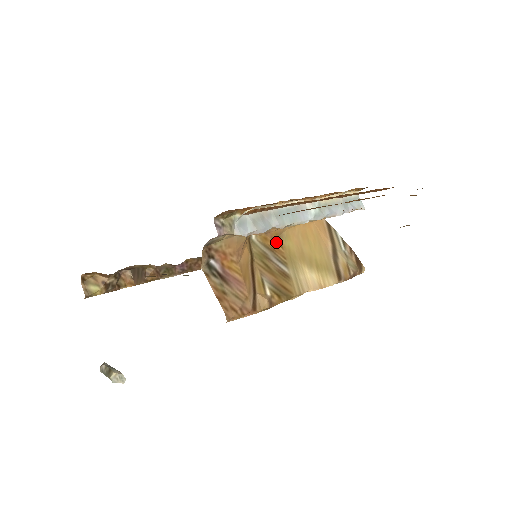
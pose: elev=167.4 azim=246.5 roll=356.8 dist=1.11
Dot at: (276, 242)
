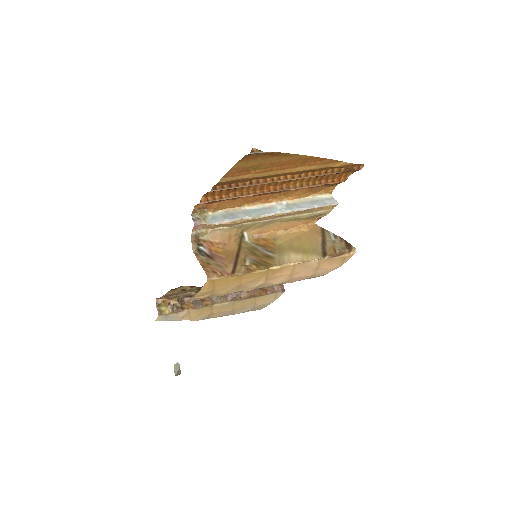
Dot at: (268, 242)
